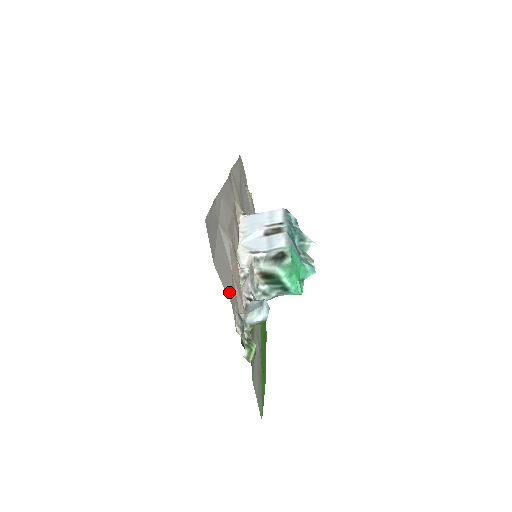
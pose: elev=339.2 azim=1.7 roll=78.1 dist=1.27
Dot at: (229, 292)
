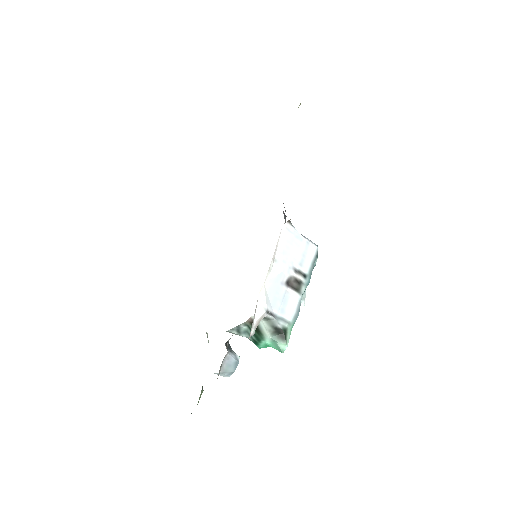
Dot at: occluded
